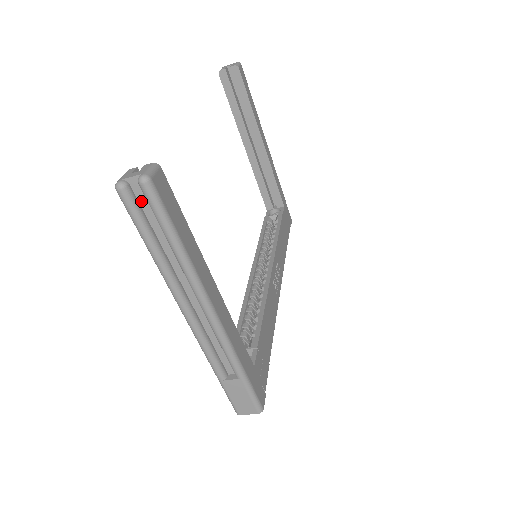
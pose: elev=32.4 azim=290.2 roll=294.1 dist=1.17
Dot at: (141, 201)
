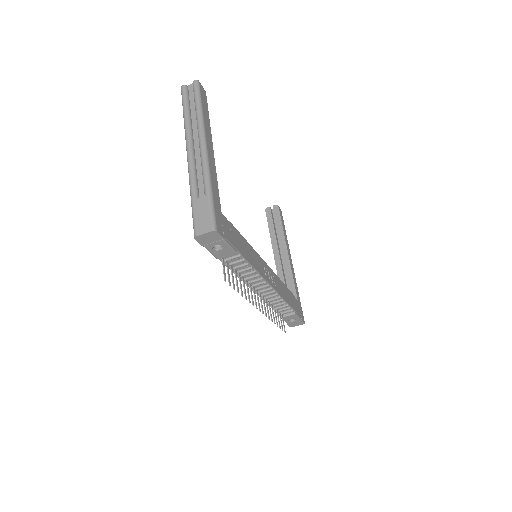
Dot at: (190, 94)
